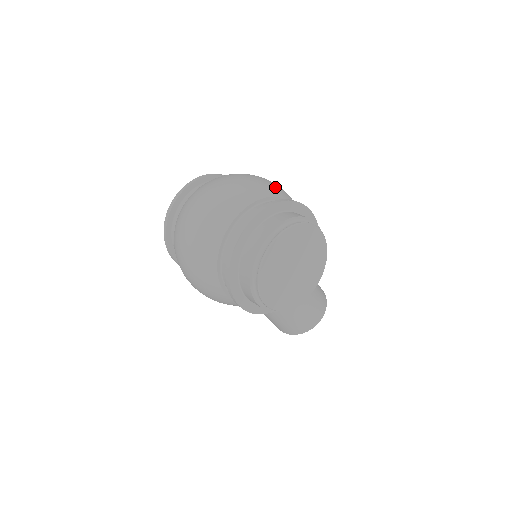
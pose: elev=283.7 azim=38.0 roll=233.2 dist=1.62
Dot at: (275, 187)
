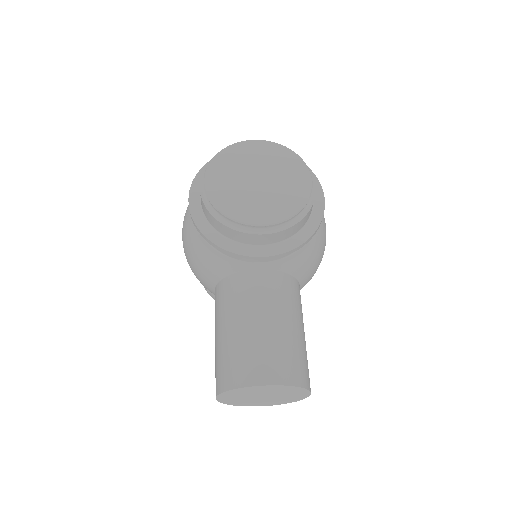
Dot at: occluded
